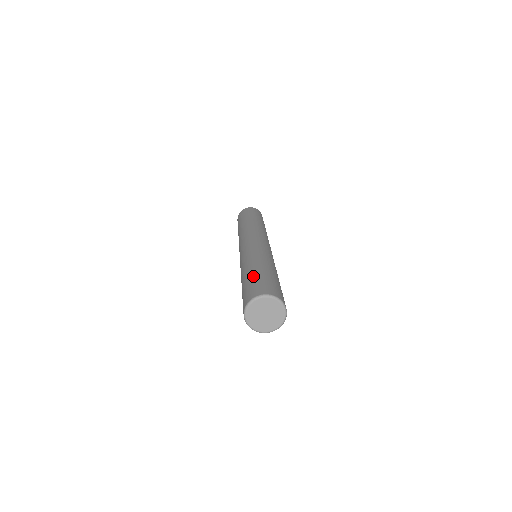
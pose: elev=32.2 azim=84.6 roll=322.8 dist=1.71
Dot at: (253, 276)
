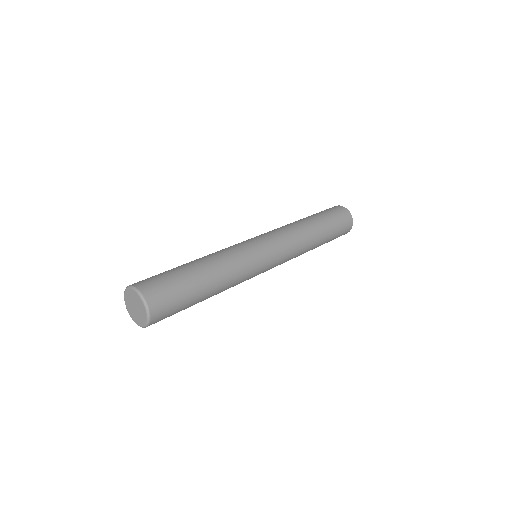
Dot at: occluded
